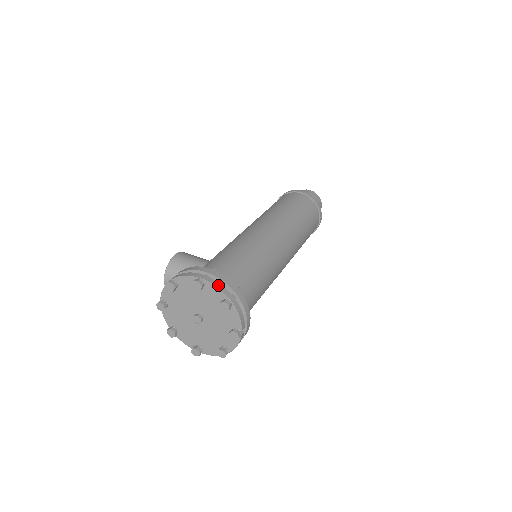
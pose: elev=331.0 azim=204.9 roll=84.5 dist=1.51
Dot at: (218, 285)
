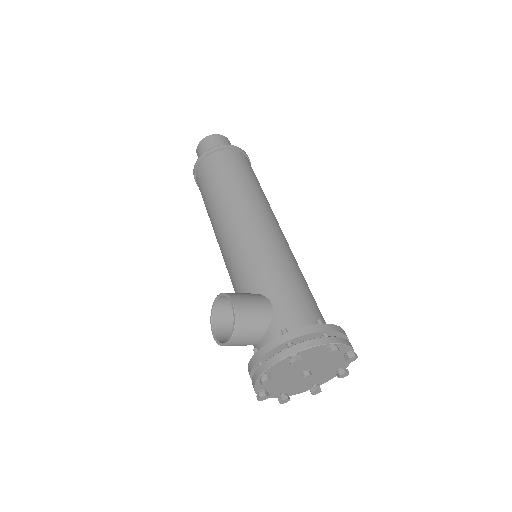
Dot at: (346, 342)
